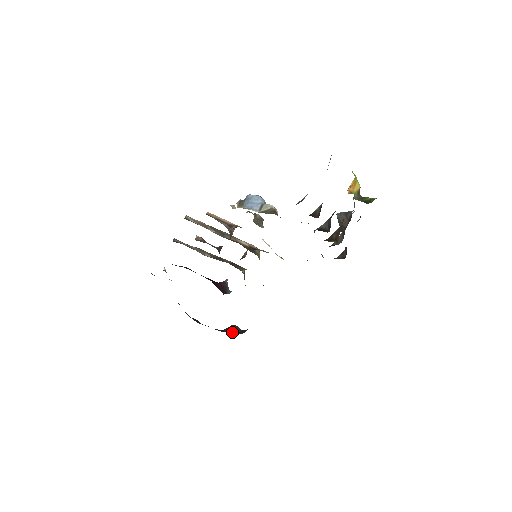
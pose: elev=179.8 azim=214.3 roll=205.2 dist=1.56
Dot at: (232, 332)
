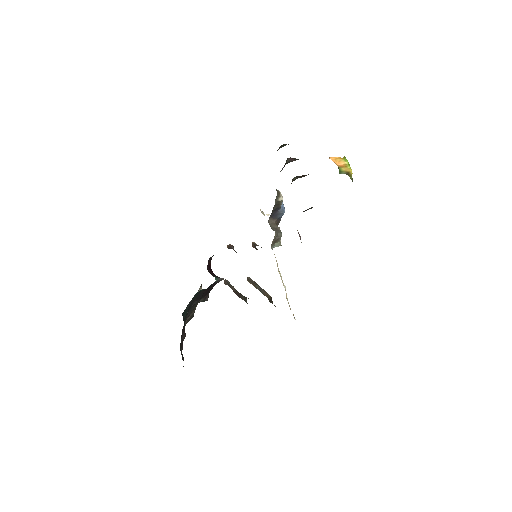
Dot at: occluded
